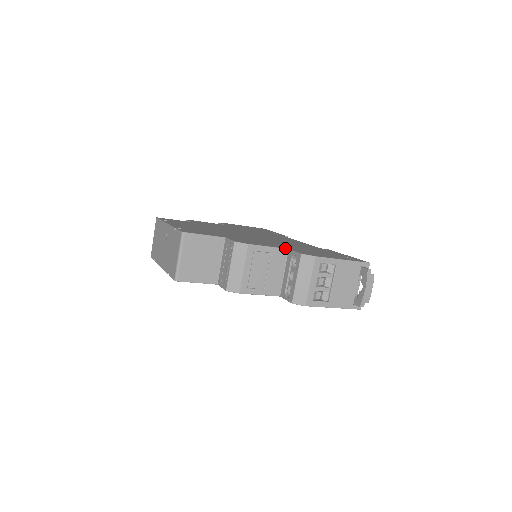
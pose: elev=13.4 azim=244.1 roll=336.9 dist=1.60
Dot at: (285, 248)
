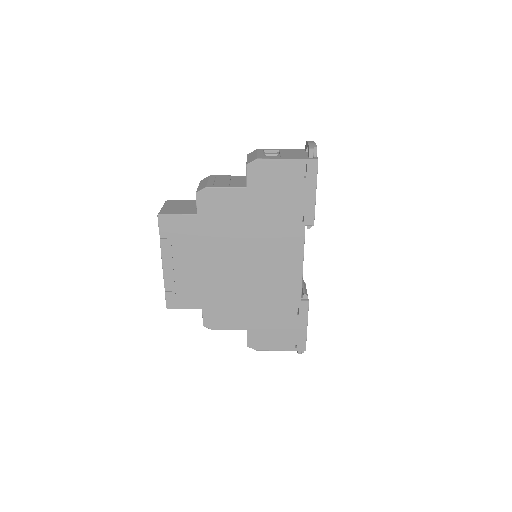
Dot at: (244, 176)
